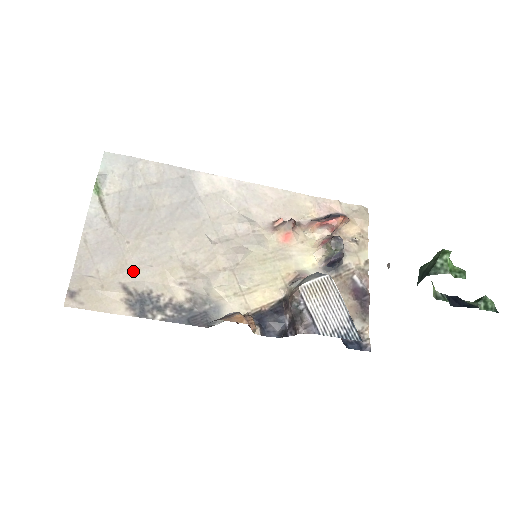
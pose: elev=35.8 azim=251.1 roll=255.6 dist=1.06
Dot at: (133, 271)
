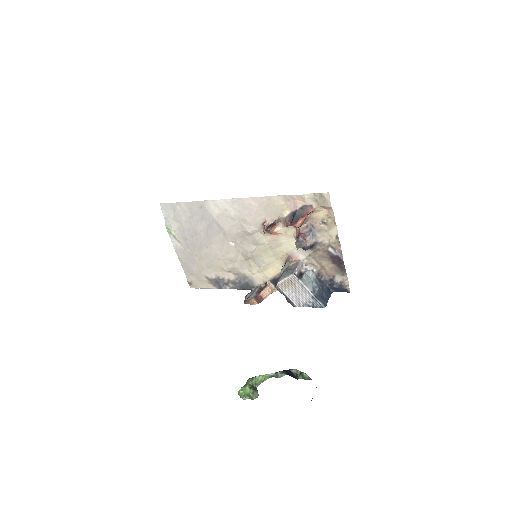
Dot at: (206, 269)
